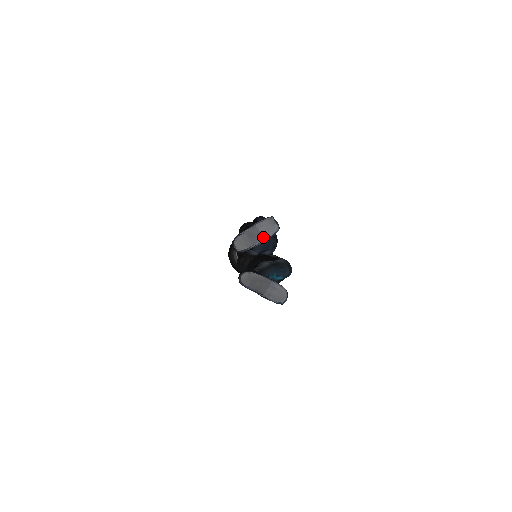
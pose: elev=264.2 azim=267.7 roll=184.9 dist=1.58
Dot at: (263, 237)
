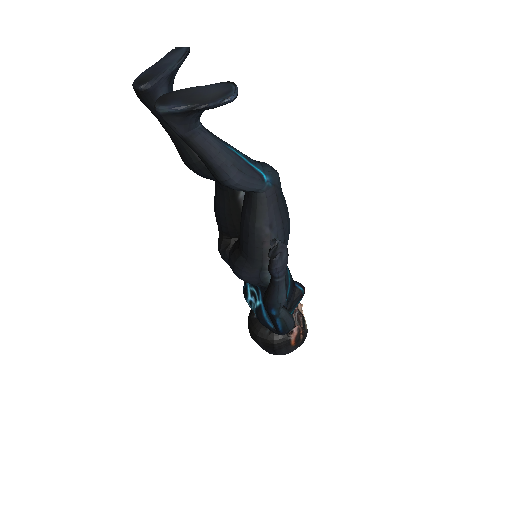
Dot at: (172, 63)
